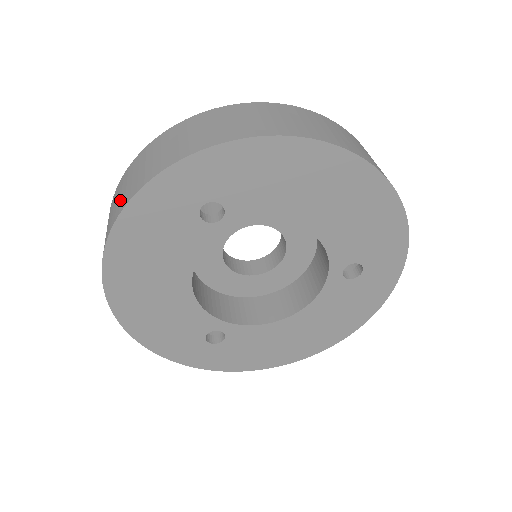
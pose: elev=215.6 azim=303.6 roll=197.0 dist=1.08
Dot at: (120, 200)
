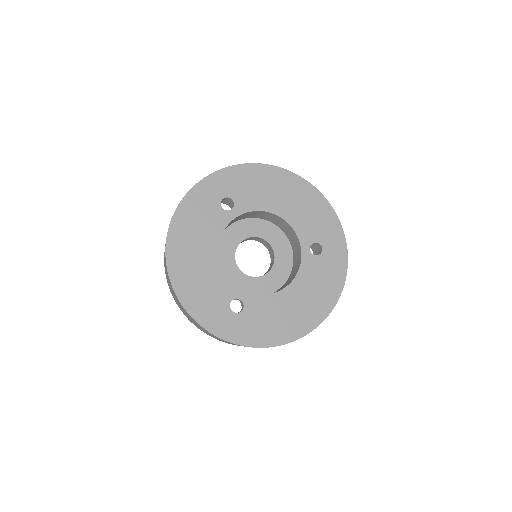
Dot at: occluded
